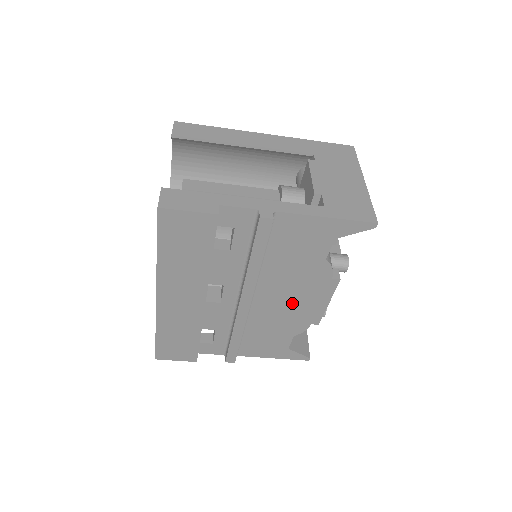
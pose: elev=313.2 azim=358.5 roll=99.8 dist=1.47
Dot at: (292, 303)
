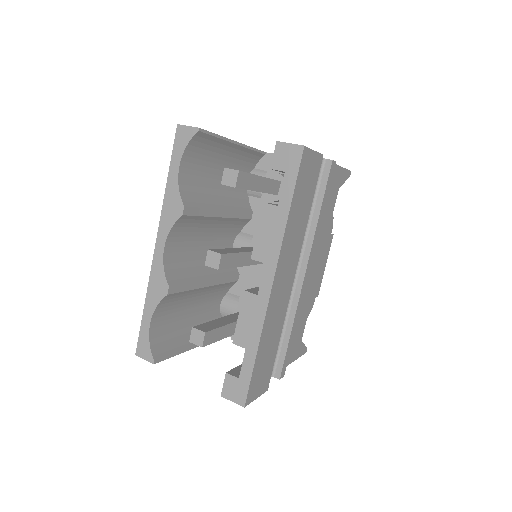
Dot at: (314, 272)
